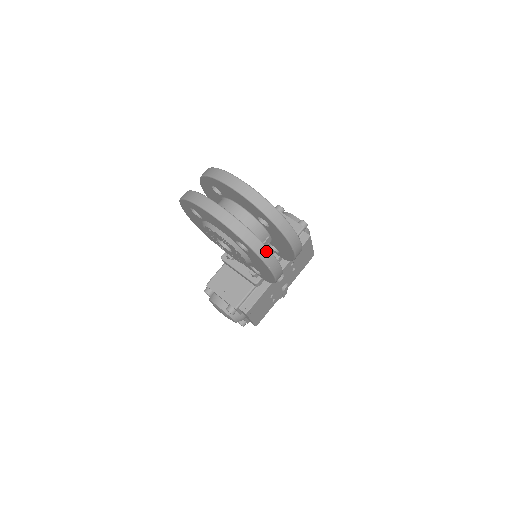
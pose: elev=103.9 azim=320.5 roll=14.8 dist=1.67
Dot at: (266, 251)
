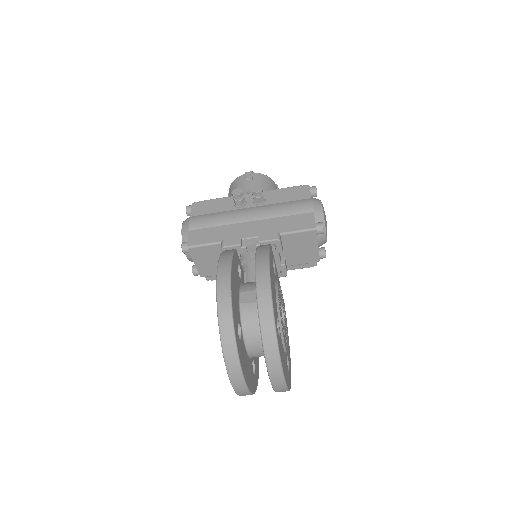
Dot at: occluded
